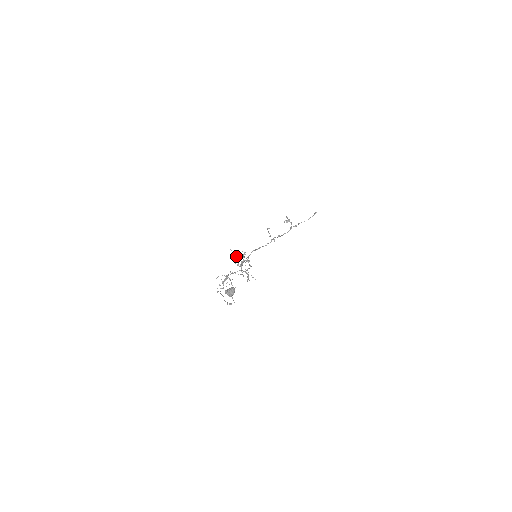
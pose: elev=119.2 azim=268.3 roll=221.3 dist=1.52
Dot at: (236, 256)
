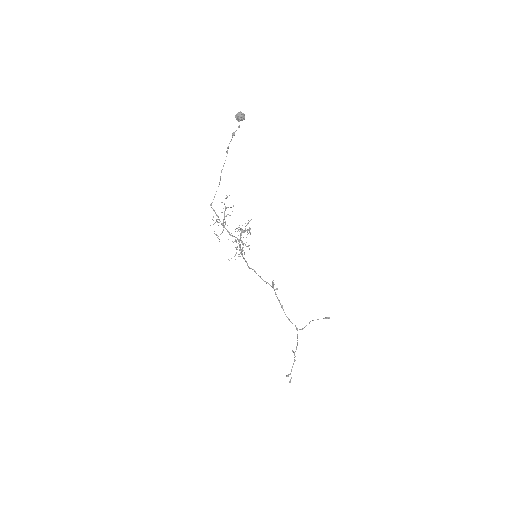
Dot at: (238, 227)
